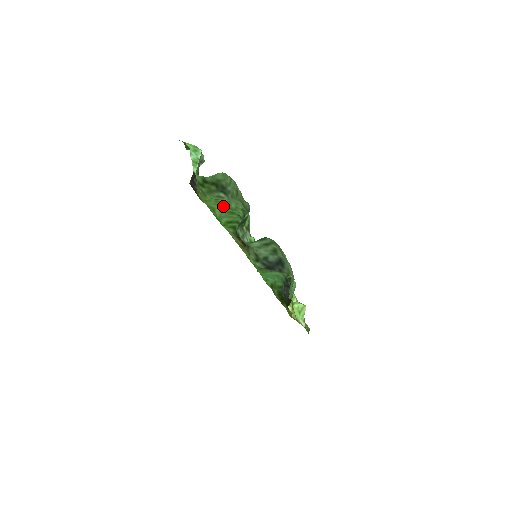
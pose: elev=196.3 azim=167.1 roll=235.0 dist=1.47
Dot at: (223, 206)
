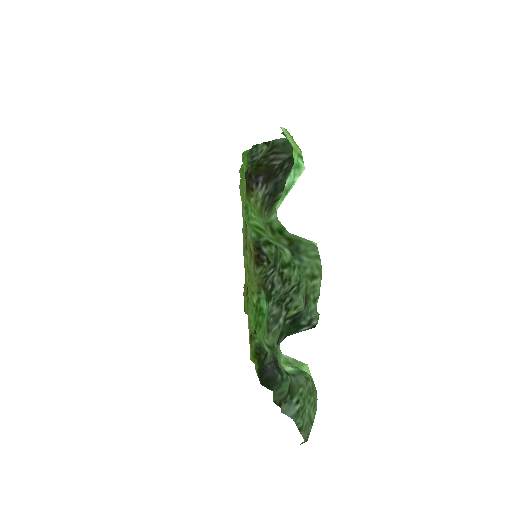
Dot at: occluded
